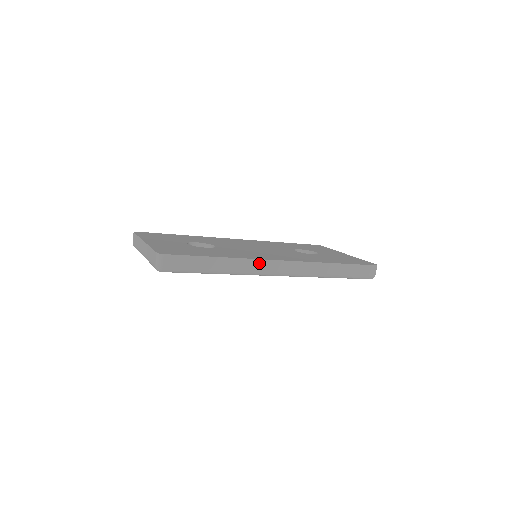
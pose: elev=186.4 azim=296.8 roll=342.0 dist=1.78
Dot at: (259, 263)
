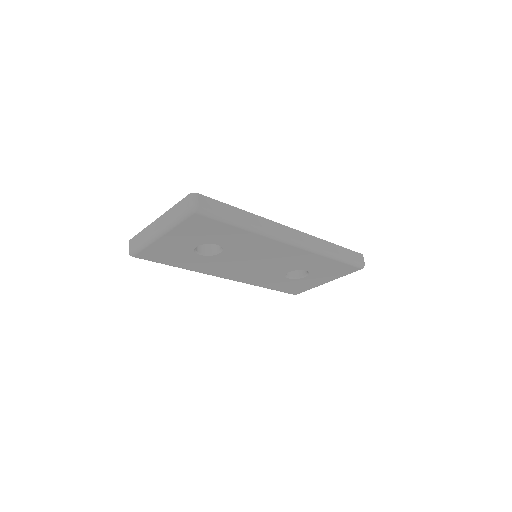
Dot at: (276, 226)
